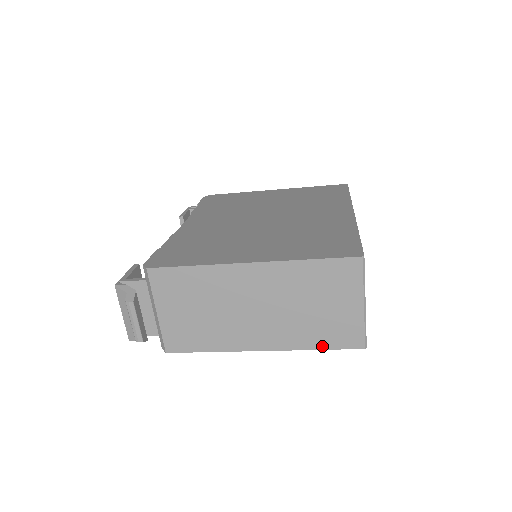
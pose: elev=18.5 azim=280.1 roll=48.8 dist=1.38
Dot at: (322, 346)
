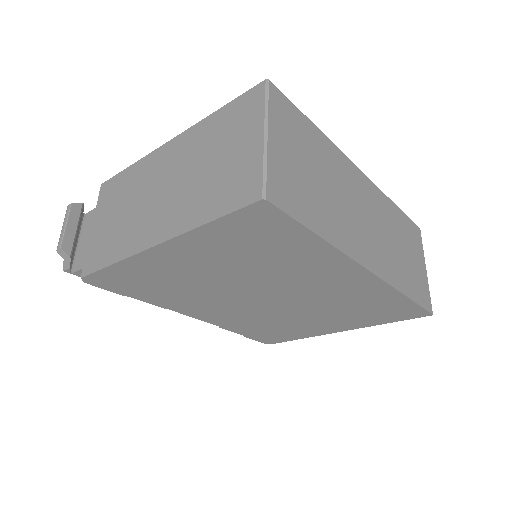
Dot at: (214, 215)
